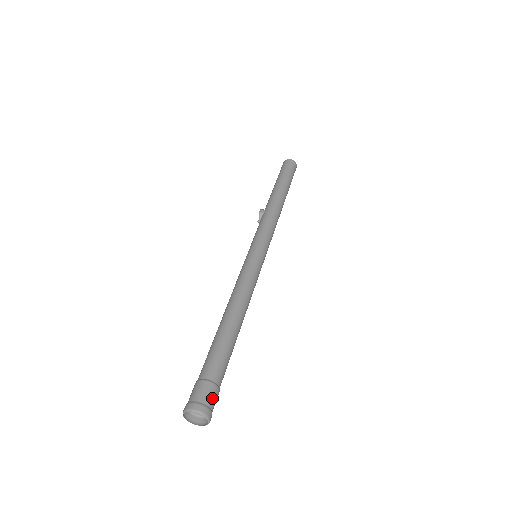
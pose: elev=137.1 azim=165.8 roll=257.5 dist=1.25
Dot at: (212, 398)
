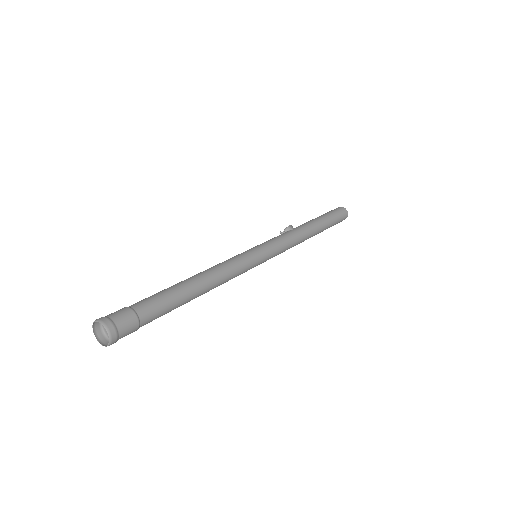
Dot at: (127, 329)
